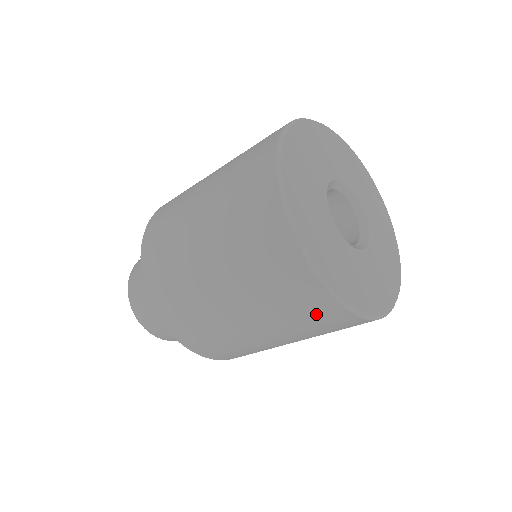
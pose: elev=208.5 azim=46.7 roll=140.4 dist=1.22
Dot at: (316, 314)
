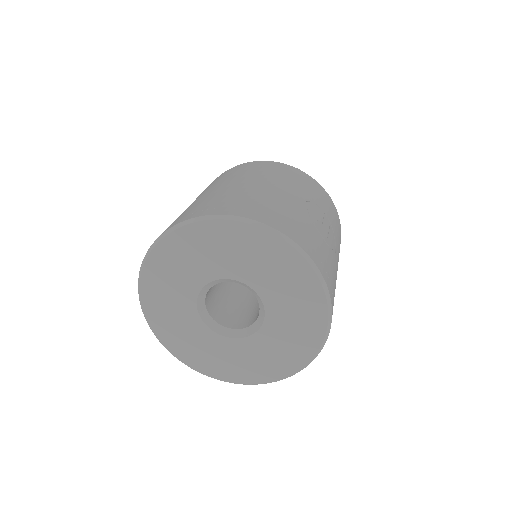
Dot at: occluded
